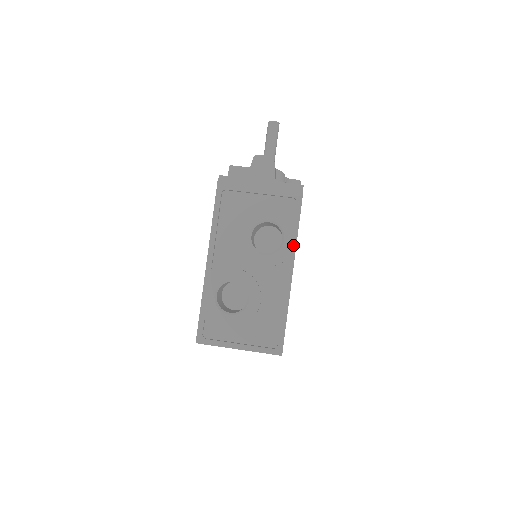
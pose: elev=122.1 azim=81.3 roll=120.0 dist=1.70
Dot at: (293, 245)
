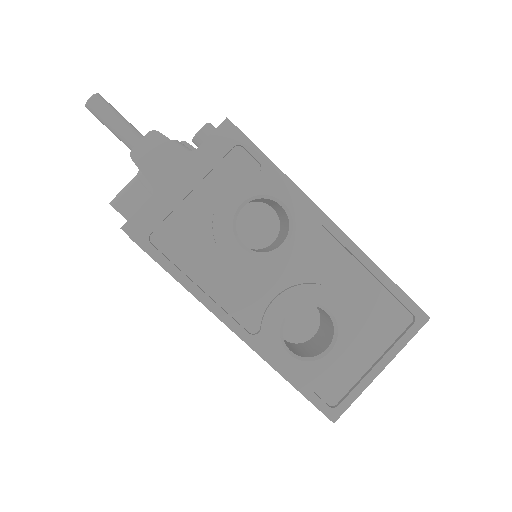
Dot at: (300, 197)
